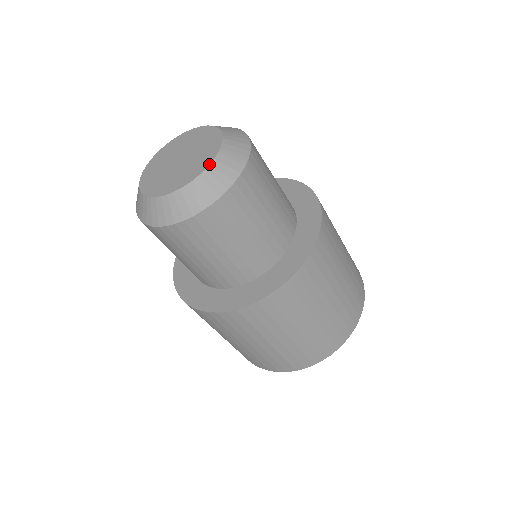
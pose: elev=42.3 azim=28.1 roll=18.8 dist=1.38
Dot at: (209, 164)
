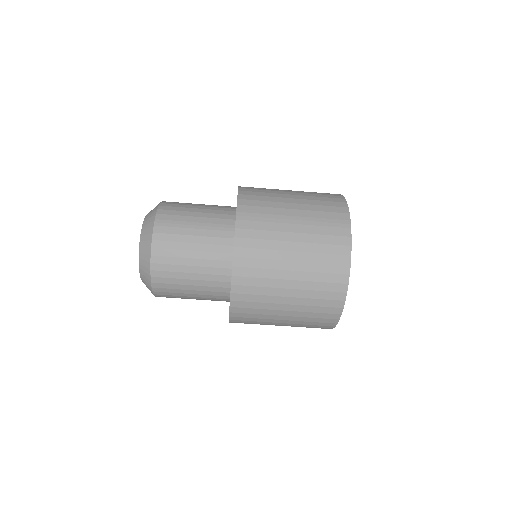
Dot at: (139, 242)
